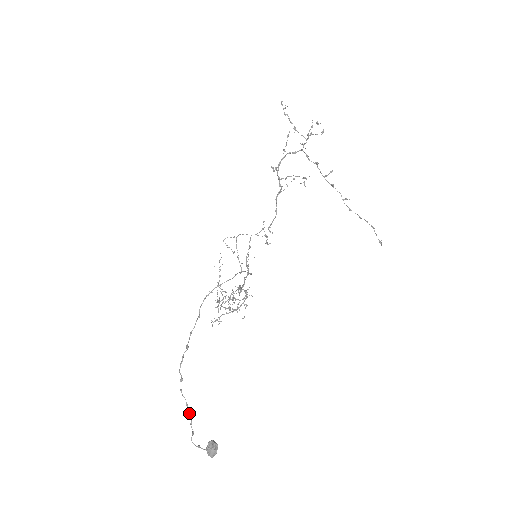
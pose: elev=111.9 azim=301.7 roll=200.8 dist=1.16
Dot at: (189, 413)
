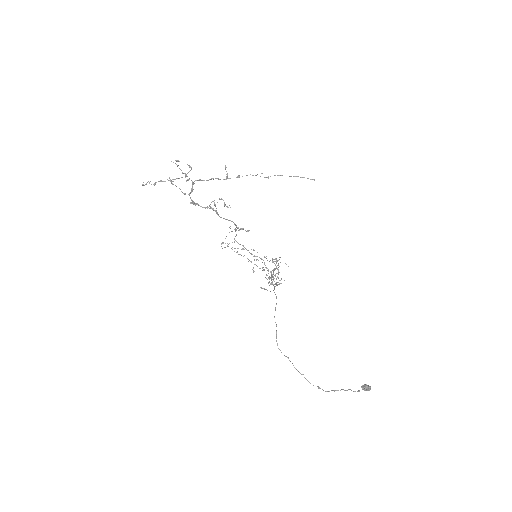
Dot at: occluded
